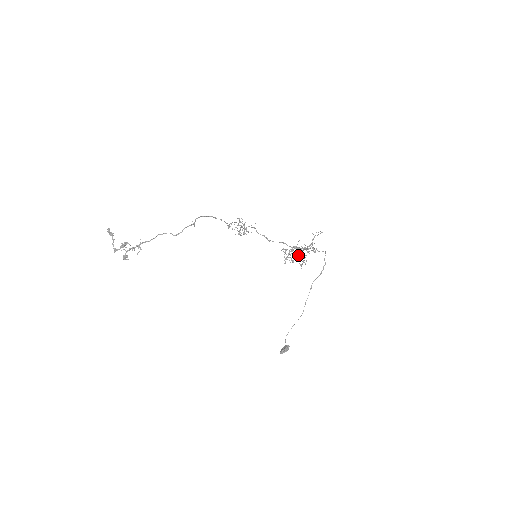
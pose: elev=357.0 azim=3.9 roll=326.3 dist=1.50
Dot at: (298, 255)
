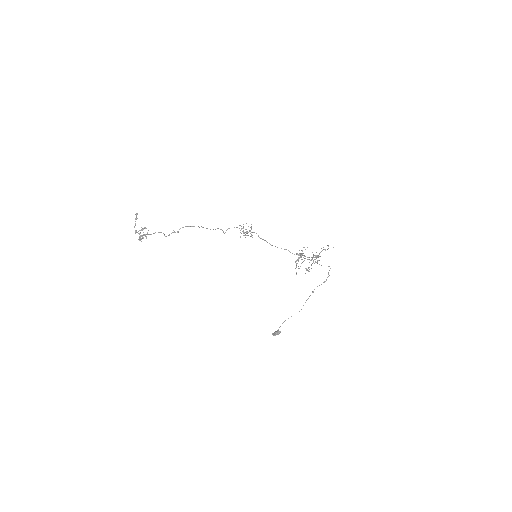
Dot at: (311, 260)
